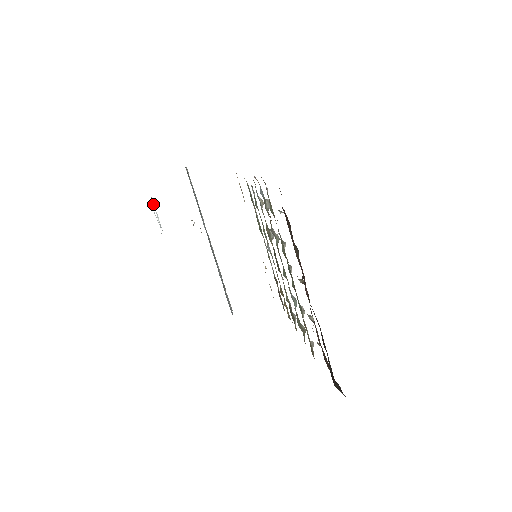
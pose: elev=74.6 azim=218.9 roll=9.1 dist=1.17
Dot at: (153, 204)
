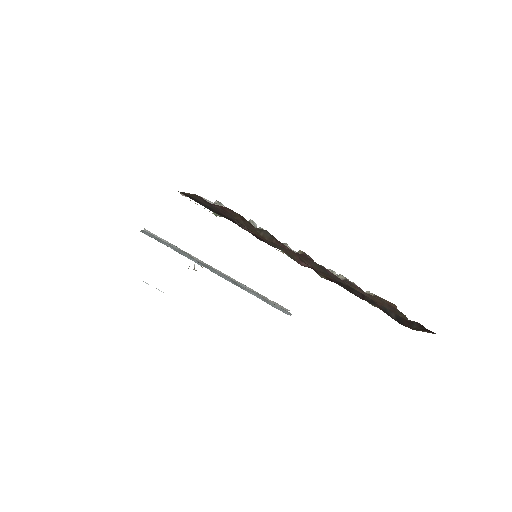
Dot at: occluded
